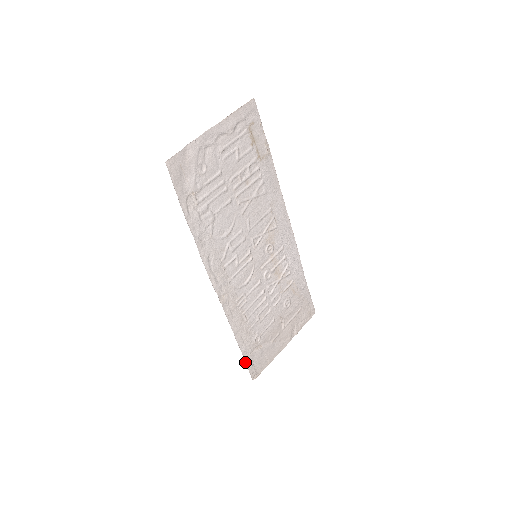
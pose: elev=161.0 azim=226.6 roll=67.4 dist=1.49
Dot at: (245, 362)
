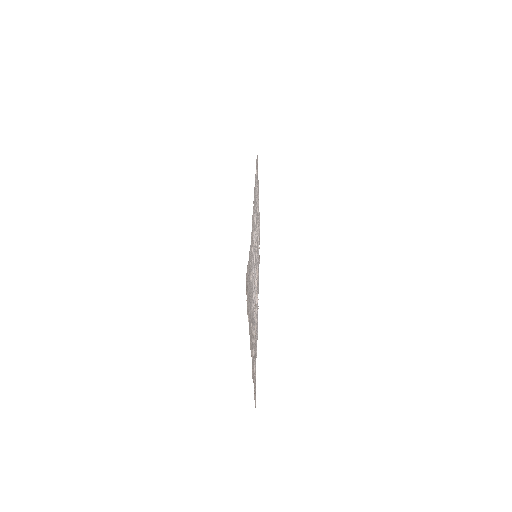
Dot at: occluded
